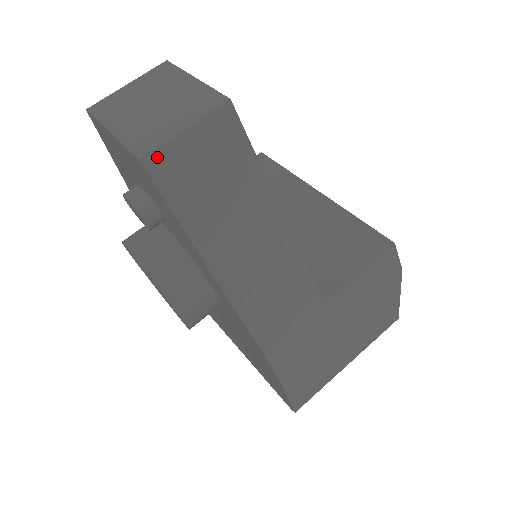
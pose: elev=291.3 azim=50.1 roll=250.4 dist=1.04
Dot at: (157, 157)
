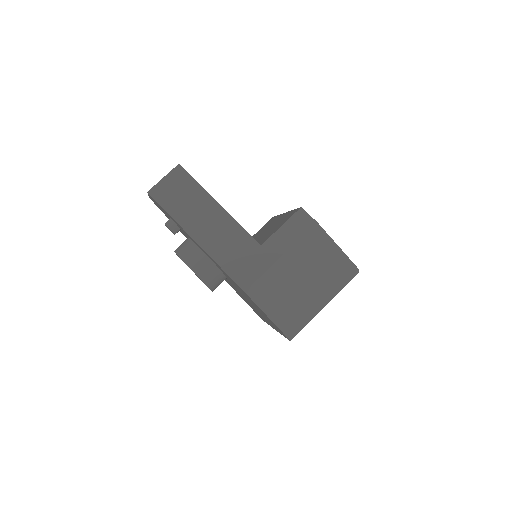
Dot at: (154, 190)
